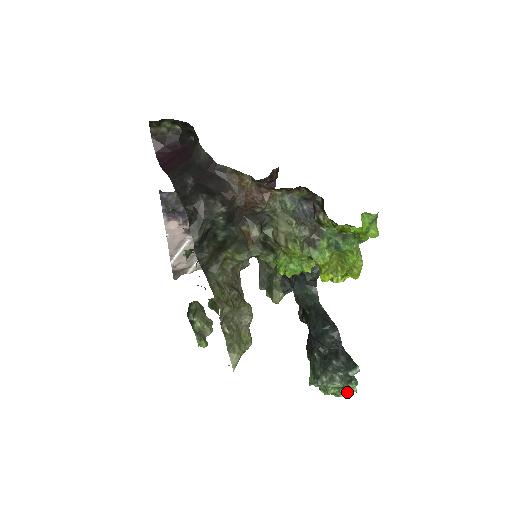
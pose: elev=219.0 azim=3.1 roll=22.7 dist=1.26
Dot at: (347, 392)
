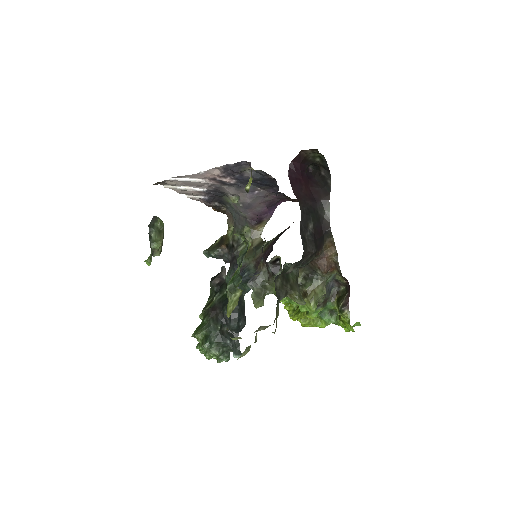
Dot at: (220, 362)
